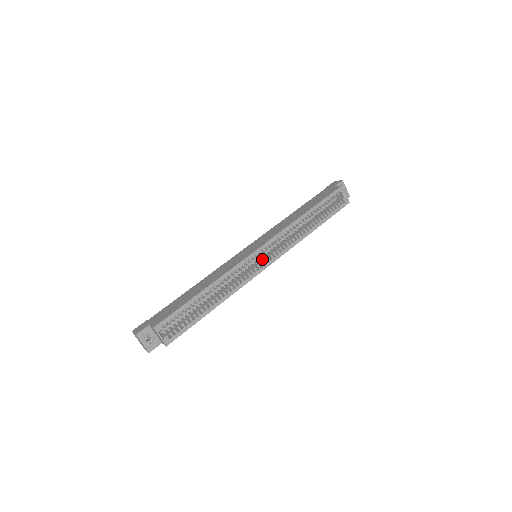
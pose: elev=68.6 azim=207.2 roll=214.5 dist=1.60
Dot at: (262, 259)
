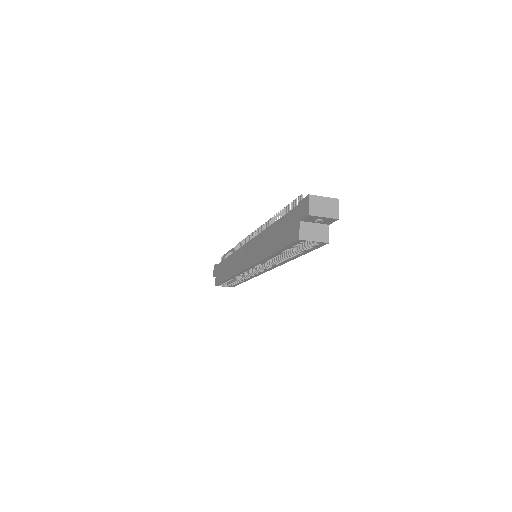
Dot at: occluded
